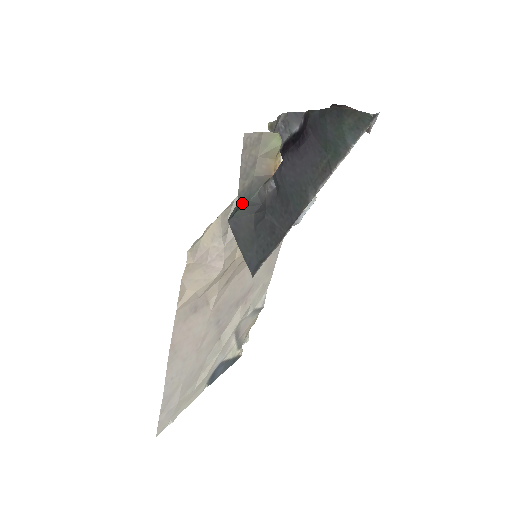
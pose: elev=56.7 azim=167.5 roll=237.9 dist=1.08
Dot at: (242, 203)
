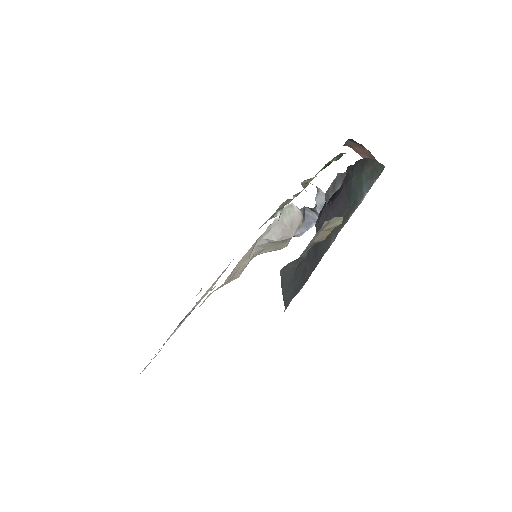
Dot at: occluded
